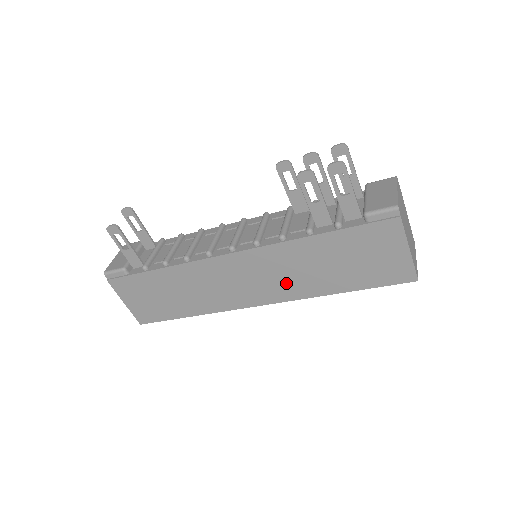
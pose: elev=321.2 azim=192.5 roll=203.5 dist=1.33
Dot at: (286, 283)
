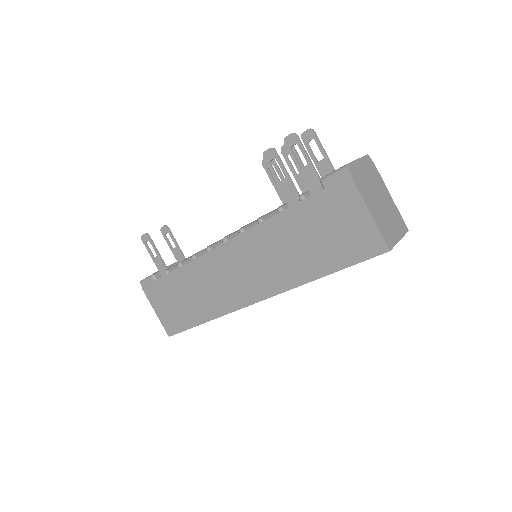
Dot at: (272, 272)
